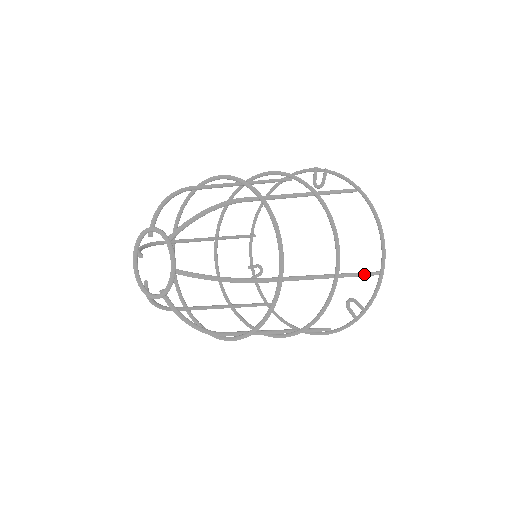
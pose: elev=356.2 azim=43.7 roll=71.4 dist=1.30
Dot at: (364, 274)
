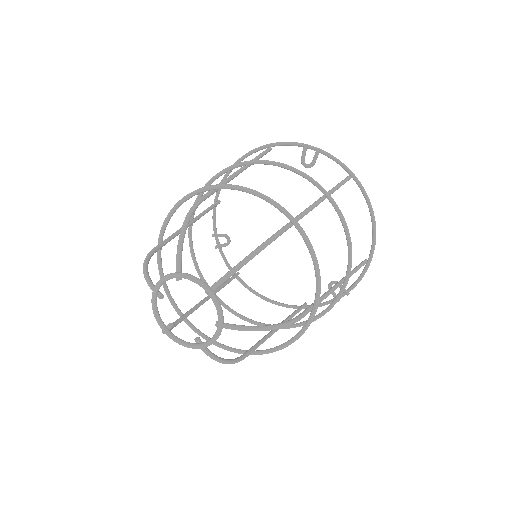
Dot at: (359, 268)
